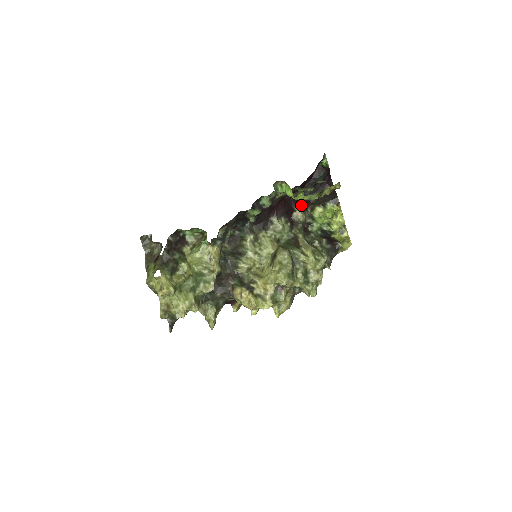
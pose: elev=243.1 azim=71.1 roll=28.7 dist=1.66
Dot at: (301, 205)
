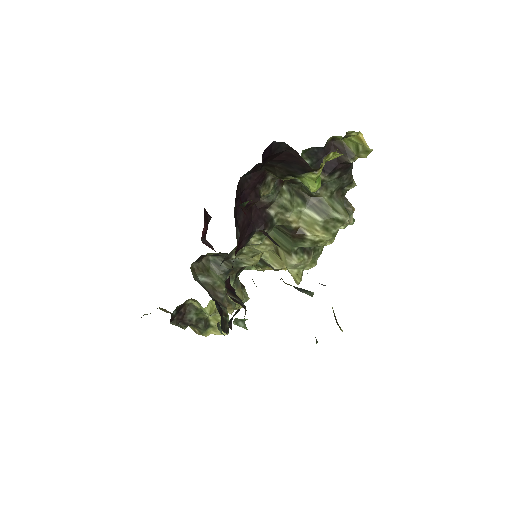
Dot at: (256, 198)
